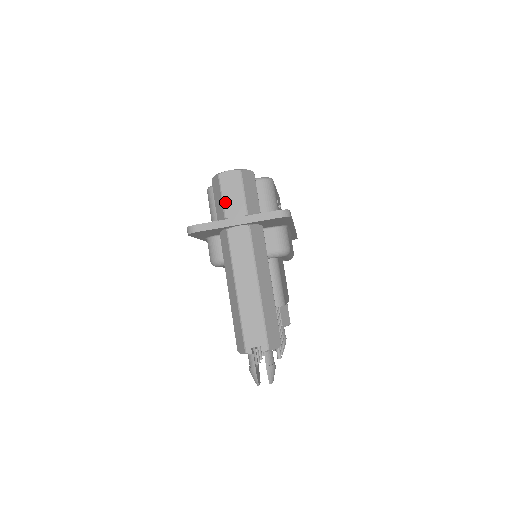
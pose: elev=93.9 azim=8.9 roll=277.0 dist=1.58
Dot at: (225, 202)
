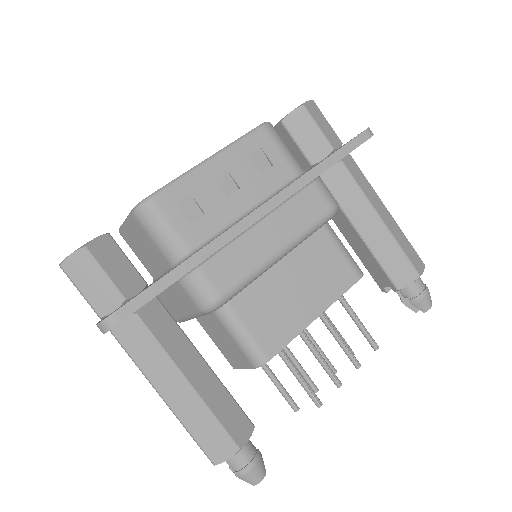
Dot at: occluded
